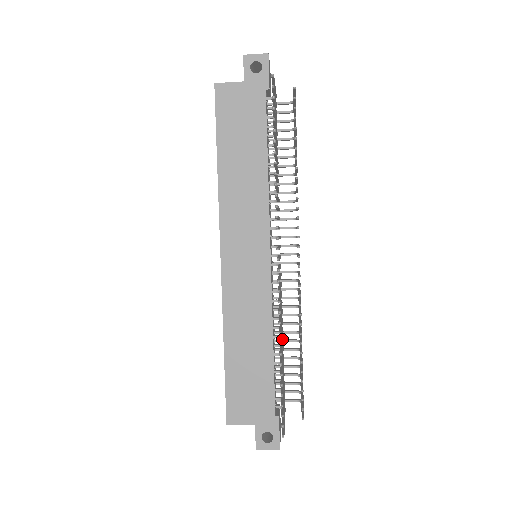
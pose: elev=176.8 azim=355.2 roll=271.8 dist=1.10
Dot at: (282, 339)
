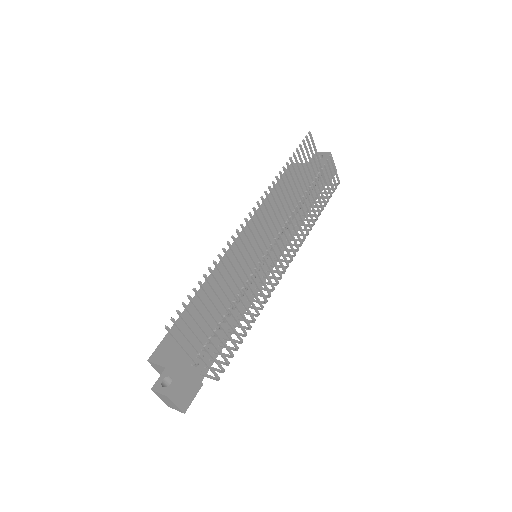
Dot at: (230, 298)
